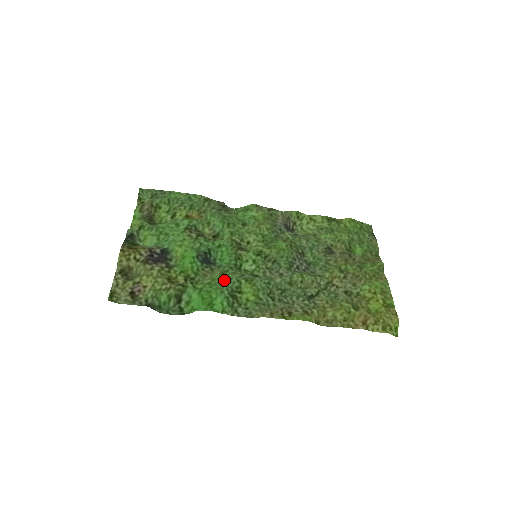
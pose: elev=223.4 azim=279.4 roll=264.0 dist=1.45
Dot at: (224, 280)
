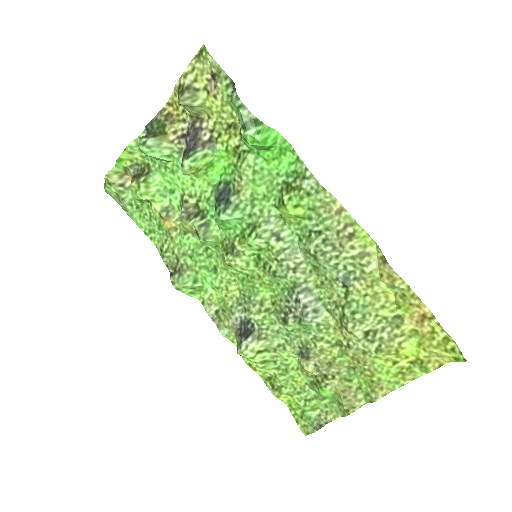
Dot at: (265, 190)
